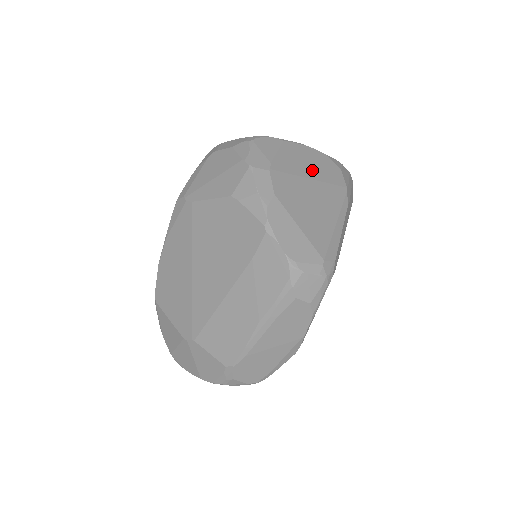
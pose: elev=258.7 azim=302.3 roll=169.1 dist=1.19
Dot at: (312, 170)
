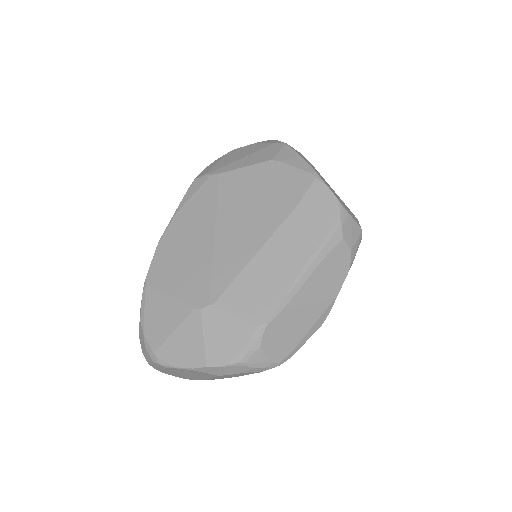
Dot at: occluded
